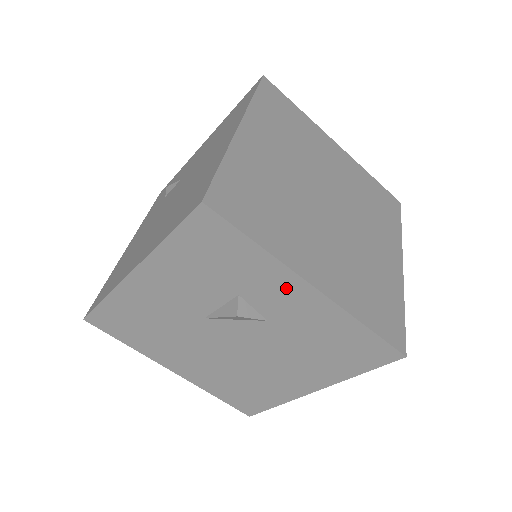
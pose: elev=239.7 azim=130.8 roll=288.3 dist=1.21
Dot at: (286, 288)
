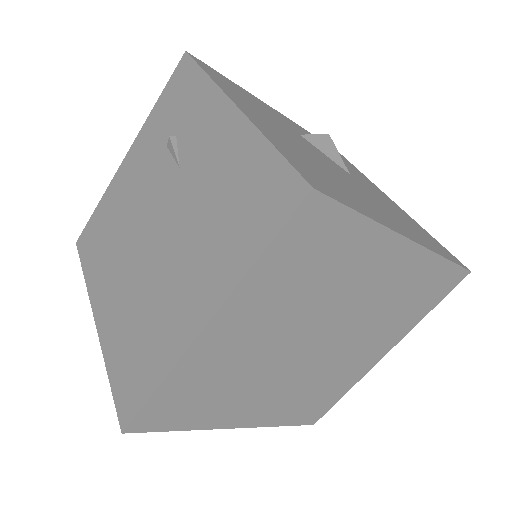
Dot at: occluded
